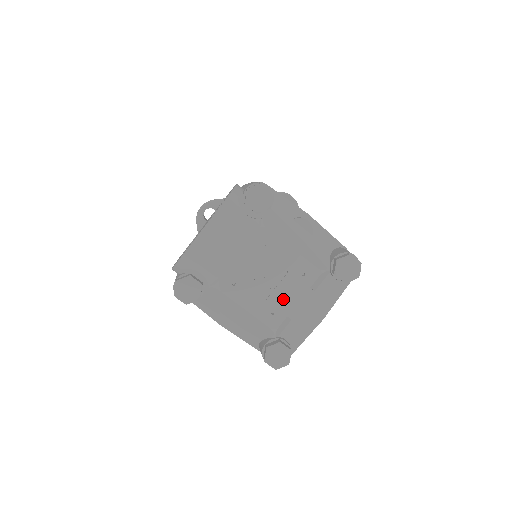
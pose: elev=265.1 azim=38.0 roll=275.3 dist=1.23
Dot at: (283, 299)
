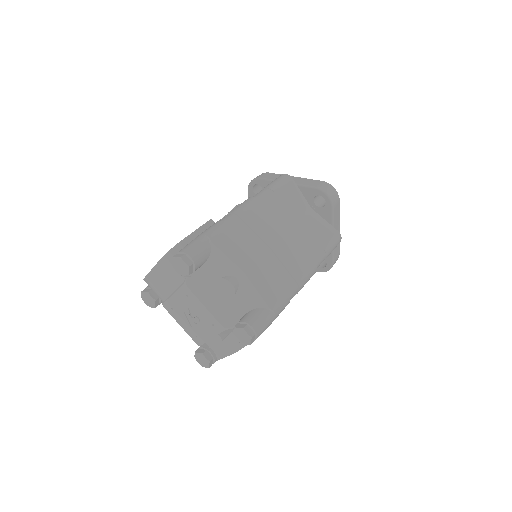
Dot at: (202, 332)
